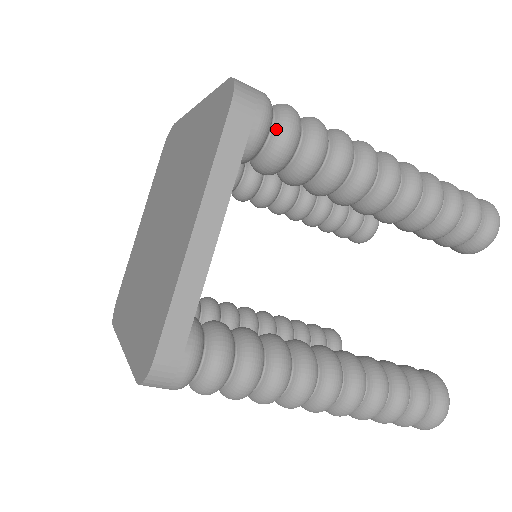
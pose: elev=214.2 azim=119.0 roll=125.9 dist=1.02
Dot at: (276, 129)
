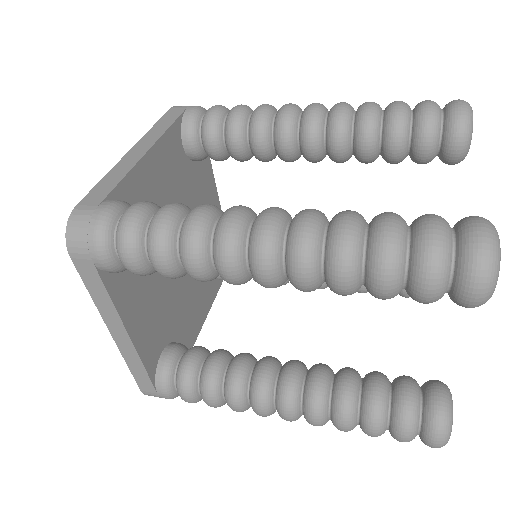
Dot at: (118, 257)
